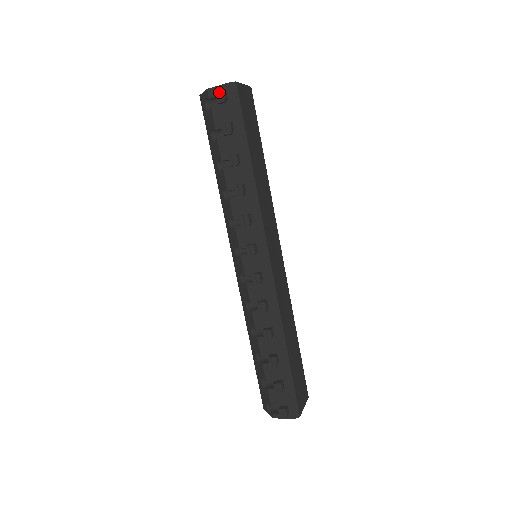
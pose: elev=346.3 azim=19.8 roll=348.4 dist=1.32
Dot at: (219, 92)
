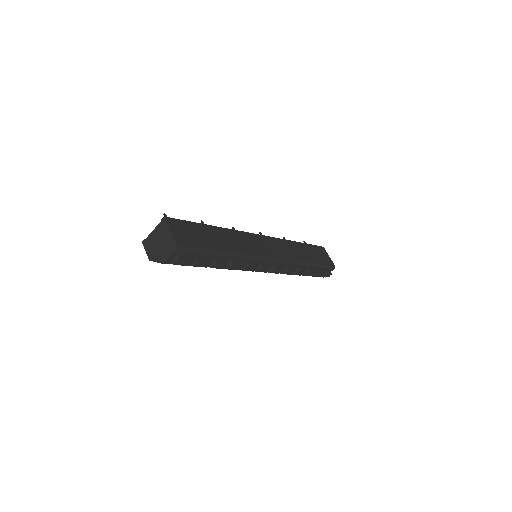
Dot at: (177, 261)
